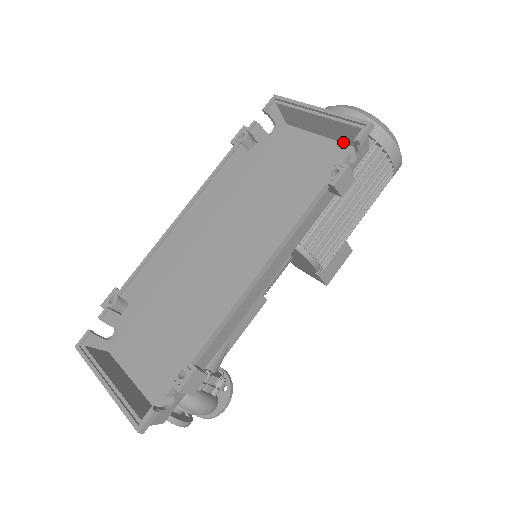
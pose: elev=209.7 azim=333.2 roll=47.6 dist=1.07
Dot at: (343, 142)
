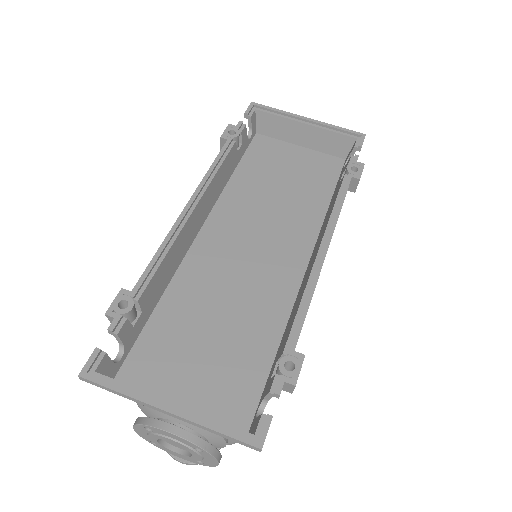
Dot at: (325, 152)
